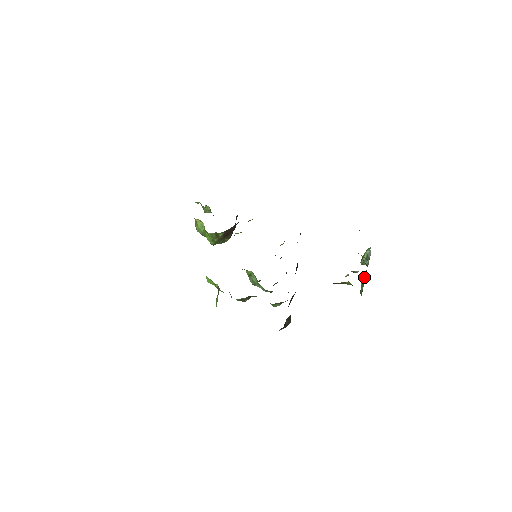
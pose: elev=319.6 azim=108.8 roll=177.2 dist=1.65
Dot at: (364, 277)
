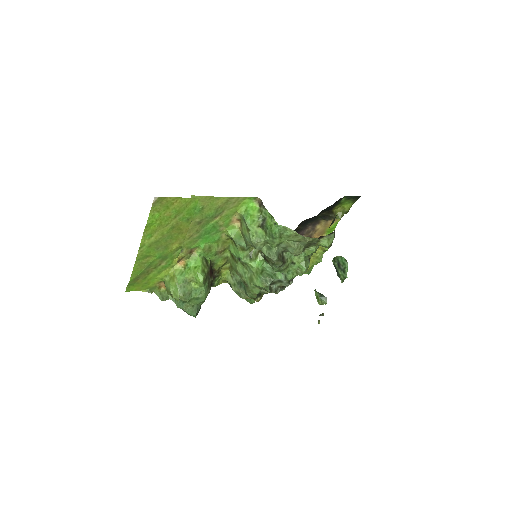
Dot at: (337, 257)
